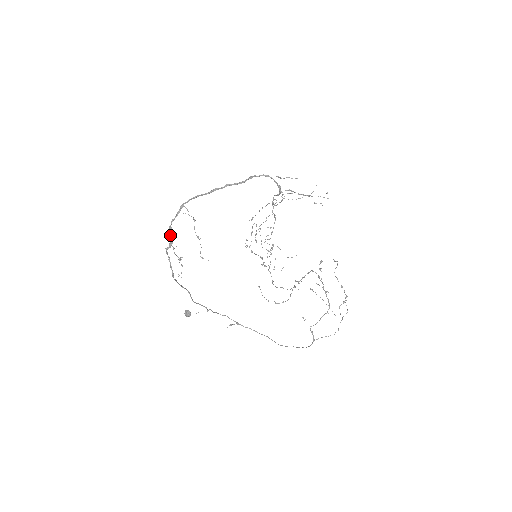
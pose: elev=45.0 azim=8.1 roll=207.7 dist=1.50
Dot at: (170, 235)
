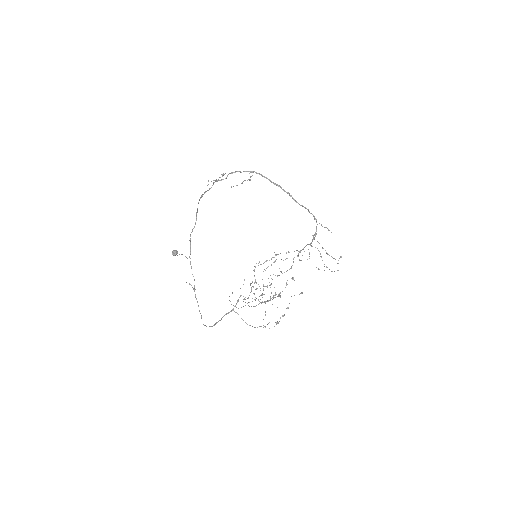
Dot at: (228, 174)
